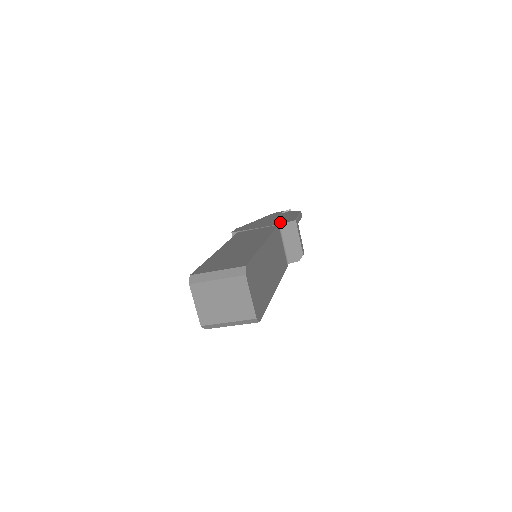
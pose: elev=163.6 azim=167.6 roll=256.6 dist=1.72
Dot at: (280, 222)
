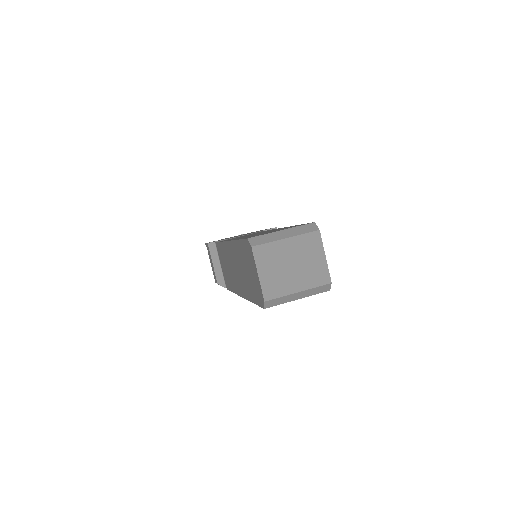
Dot at: occluded
